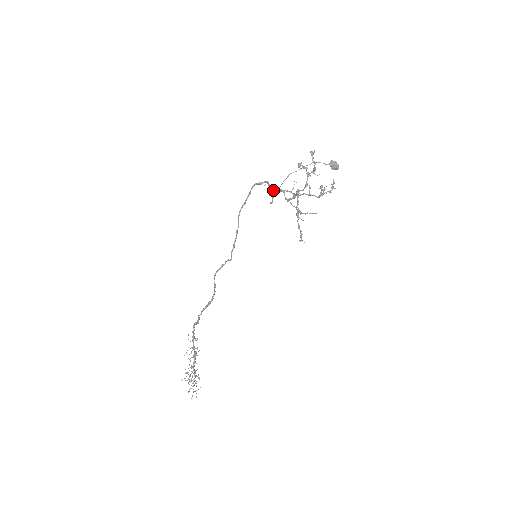
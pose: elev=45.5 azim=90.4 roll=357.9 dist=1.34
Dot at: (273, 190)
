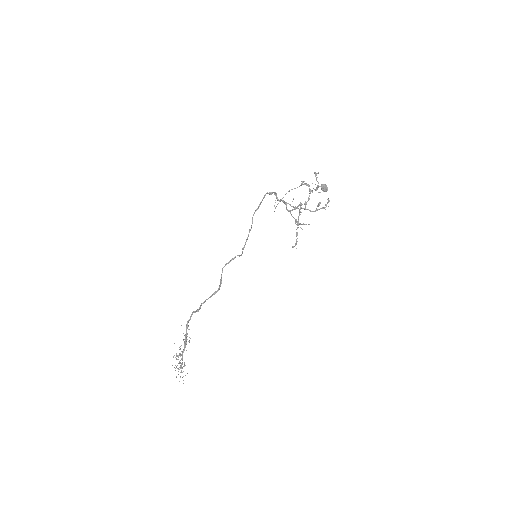
Dot at: (279, 201)
